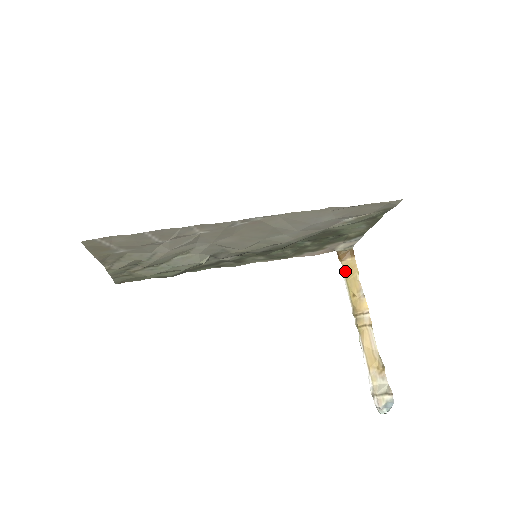
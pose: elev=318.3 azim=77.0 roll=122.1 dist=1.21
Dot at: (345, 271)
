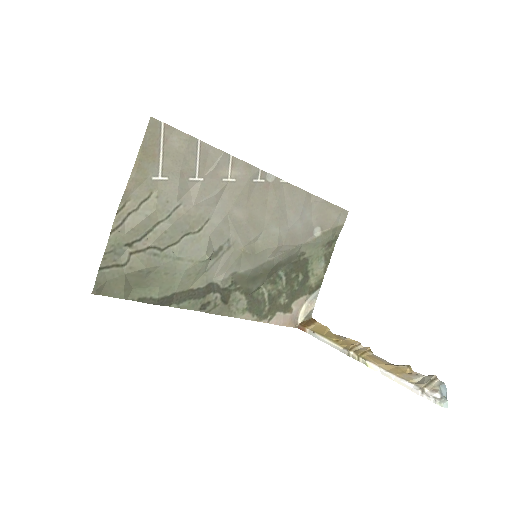
Dot at: (316, 332)
